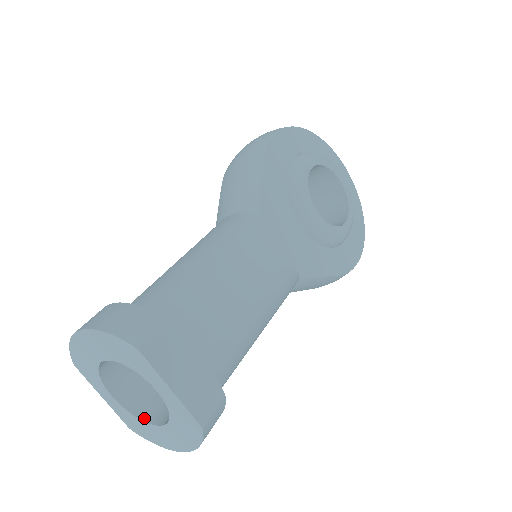
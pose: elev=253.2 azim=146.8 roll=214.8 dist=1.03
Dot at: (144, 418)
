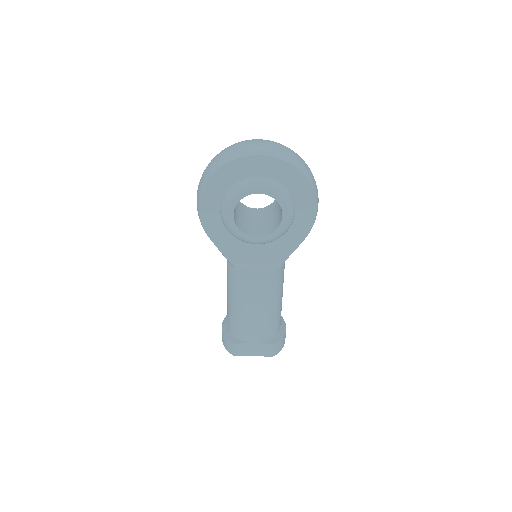
Dot at: occluded
